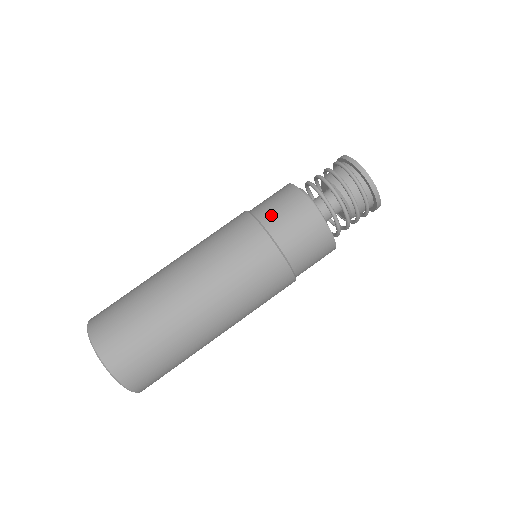
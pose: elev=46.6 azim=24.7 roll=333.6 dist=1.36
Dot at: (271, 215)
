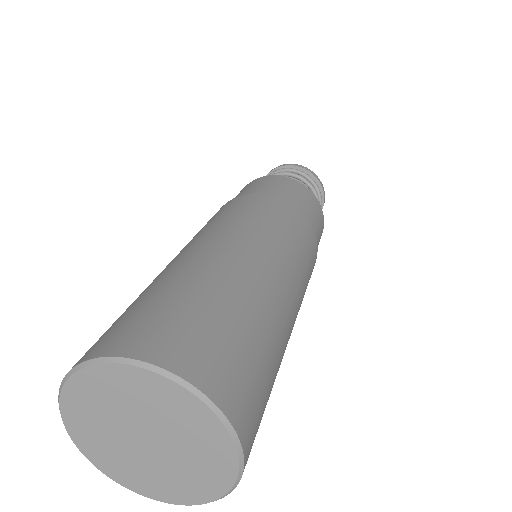
Dot at: (255, 190)
